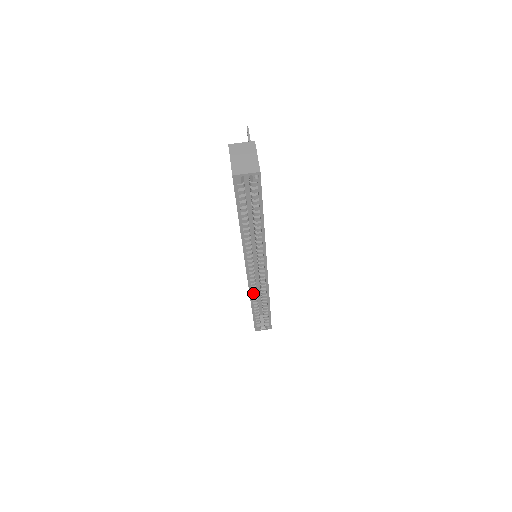
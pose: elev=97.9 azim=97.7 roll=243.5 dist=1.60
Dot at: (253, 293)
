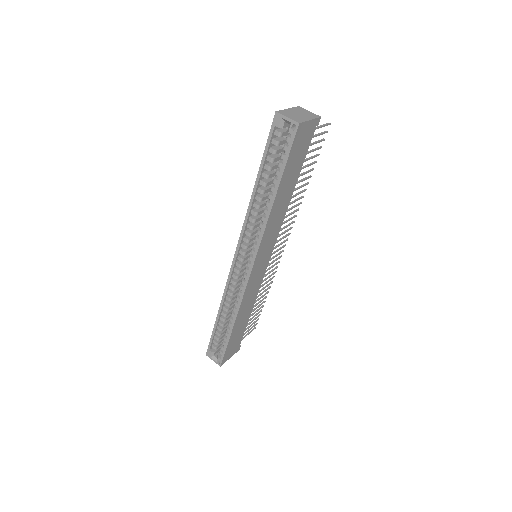
Dot at: (228, 296)
